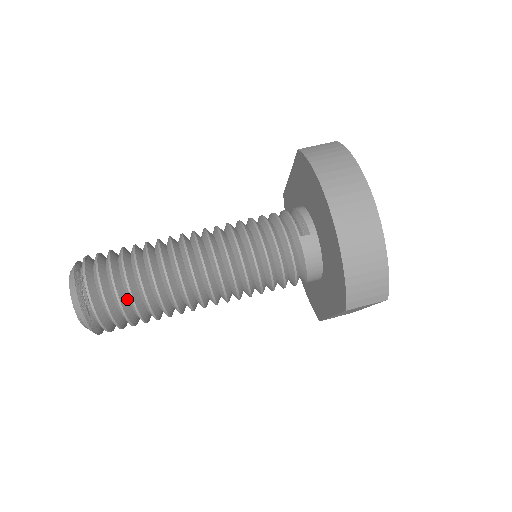
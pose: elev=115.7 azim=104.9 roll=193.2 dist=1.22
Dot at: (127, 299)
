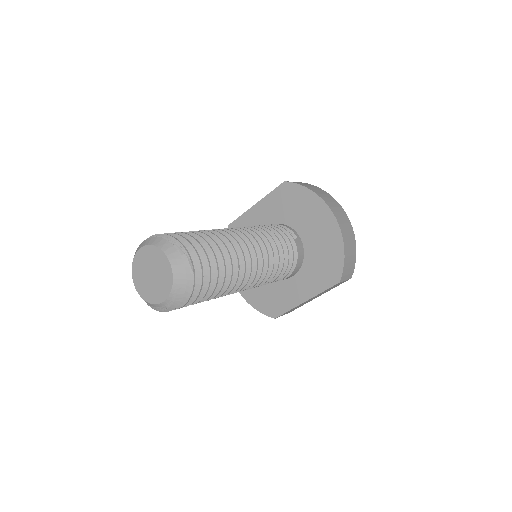
Dot at: occluded
